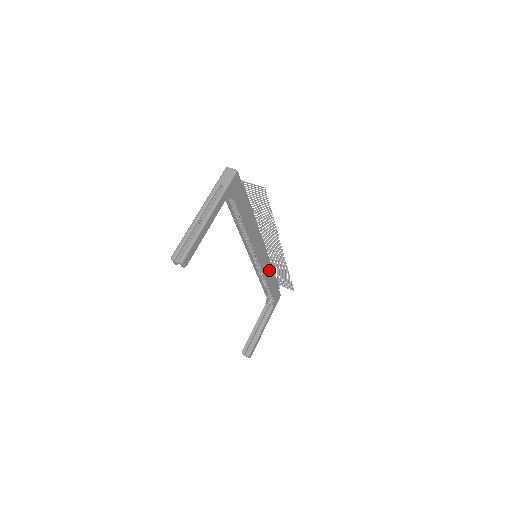
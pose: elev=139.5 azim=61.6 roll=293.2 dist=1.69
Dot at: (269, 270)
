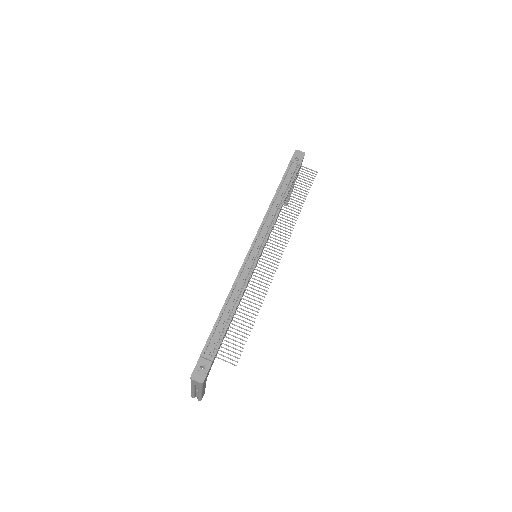
Dot at: occluded
